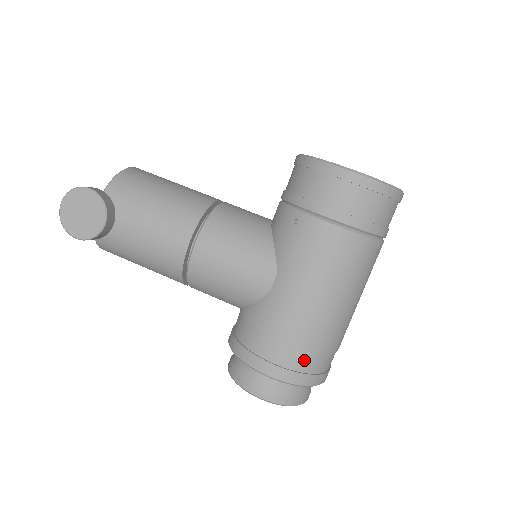
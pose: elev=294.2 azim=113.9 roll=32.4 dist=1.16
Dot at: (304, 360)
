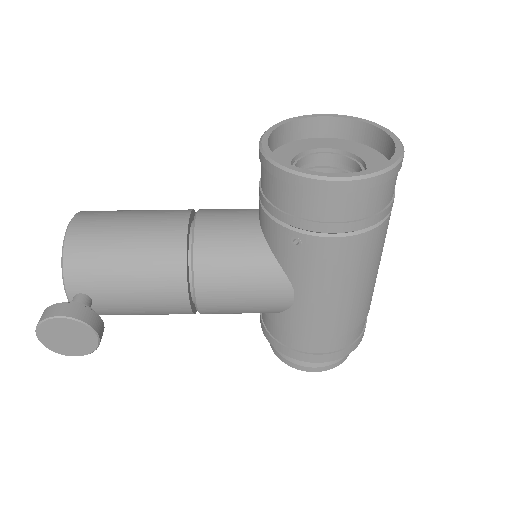
Dot at: (347, 339)
